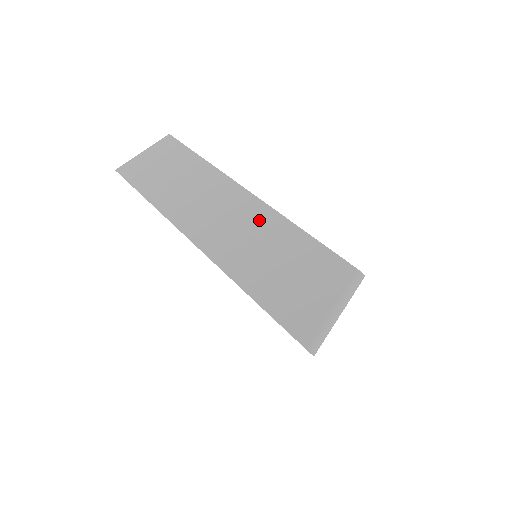
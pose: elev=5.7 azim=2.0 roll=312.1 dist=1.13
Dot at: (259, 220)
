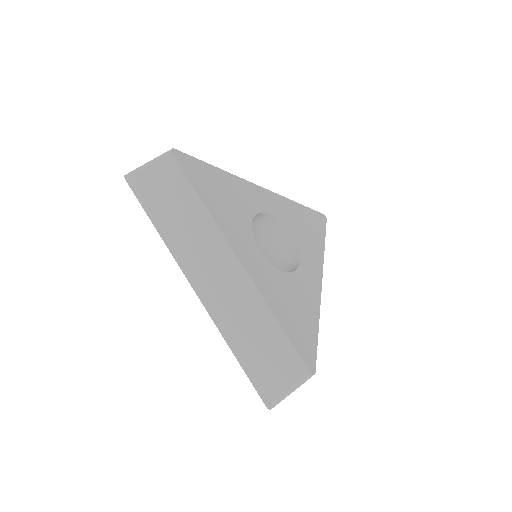
Dot at: (248, 299)
